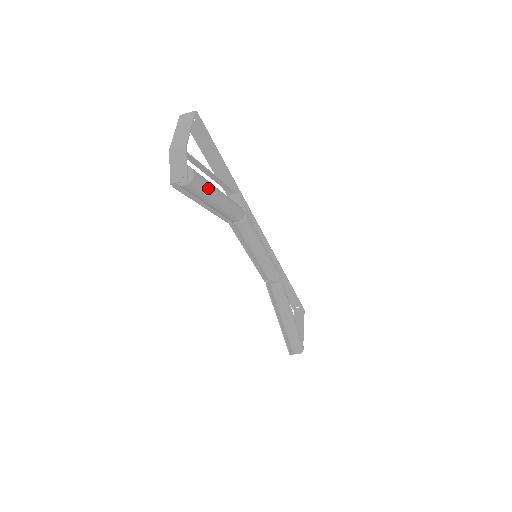
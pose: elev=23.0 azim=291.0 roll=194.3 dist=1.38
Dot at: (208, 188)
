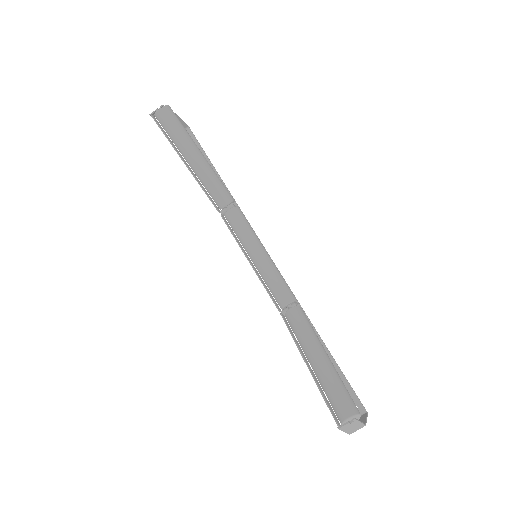
Dot at: (185, 130)
